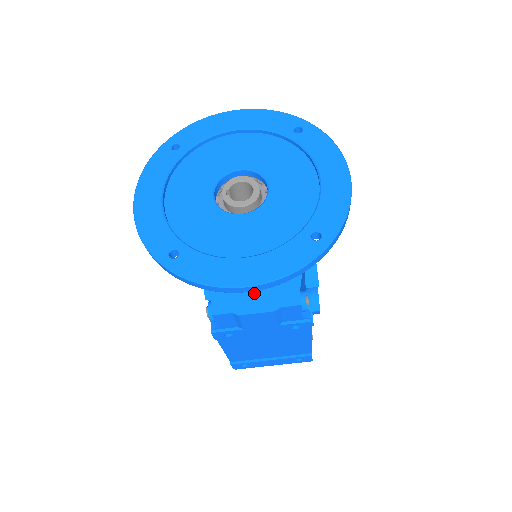
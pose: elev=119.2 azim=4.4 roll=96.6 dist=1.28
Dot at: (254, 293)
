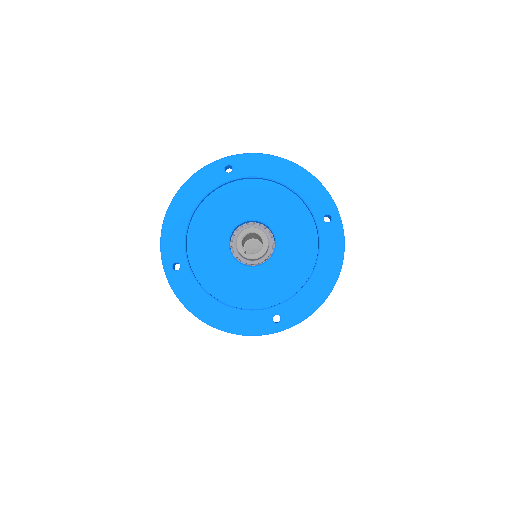
Dot at: occluded
